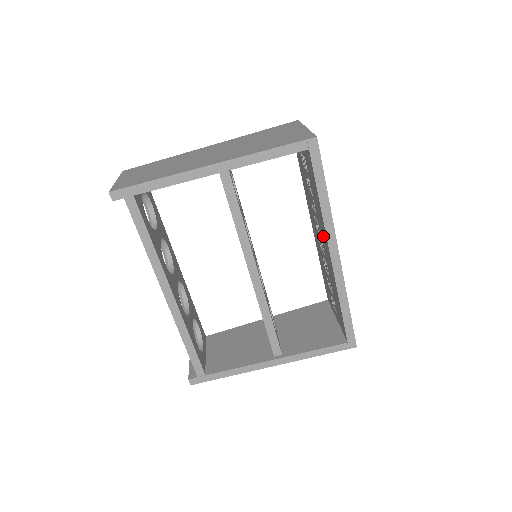
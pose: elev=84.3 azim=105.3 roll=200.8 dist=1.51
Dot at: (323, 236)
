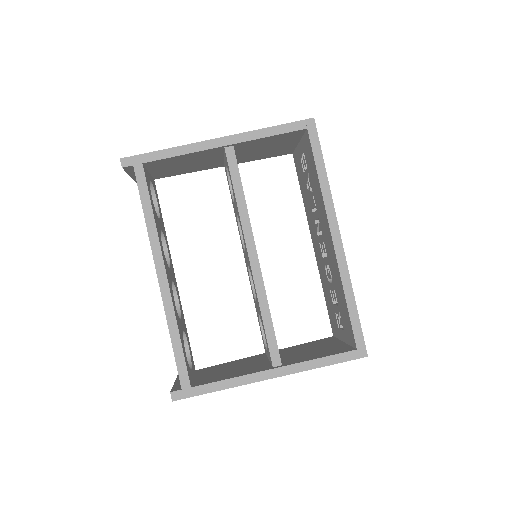
Dot at: (324, 225)
